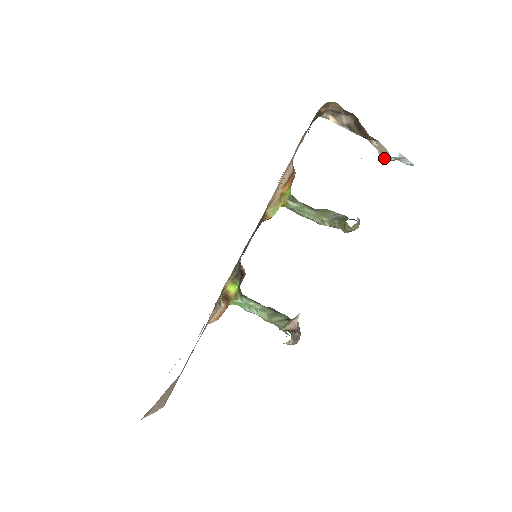
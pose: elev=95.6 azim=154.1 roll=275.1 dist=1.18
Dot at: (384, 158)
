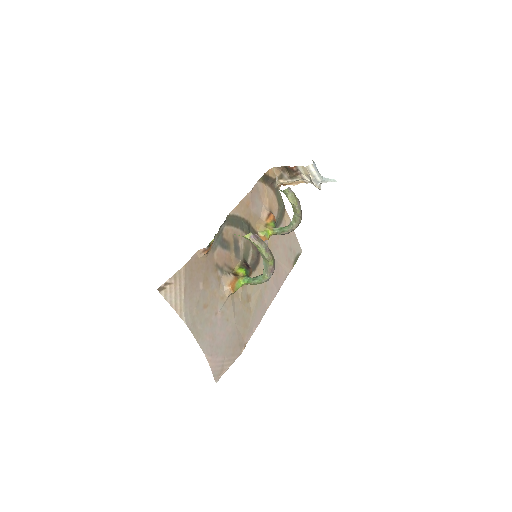
Dot at: (310, 178)
